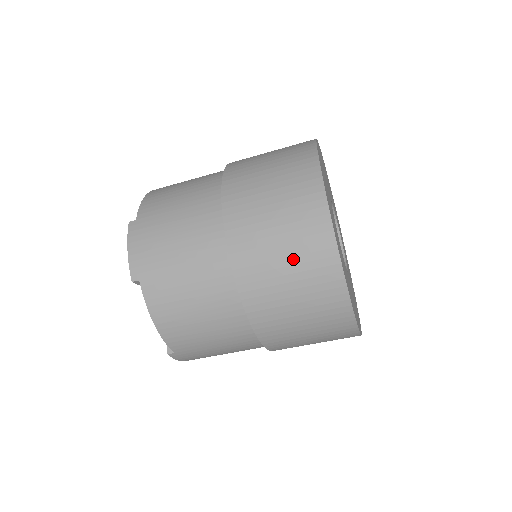
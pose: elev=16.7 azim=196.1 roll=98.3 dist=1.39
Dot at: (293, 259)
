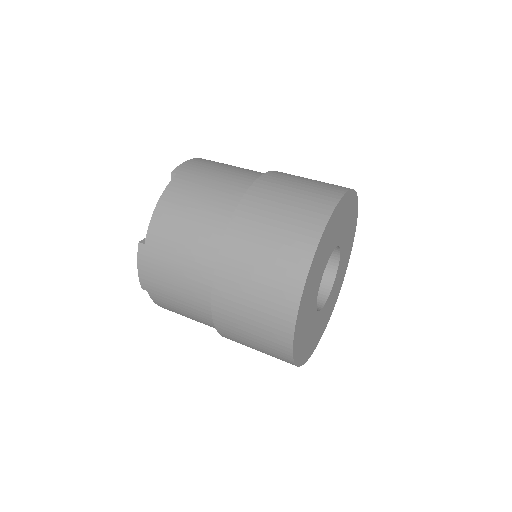
Dot at: (259, 344)
